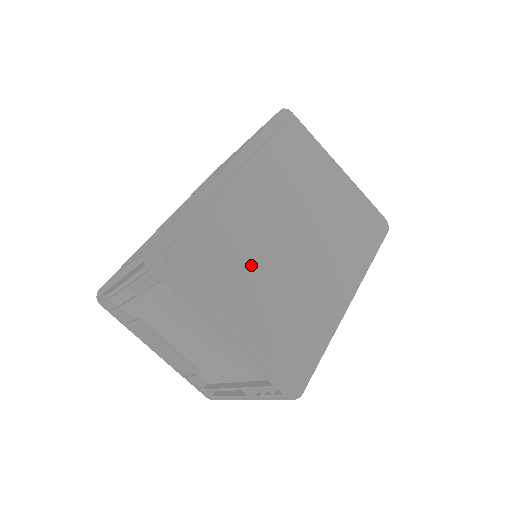
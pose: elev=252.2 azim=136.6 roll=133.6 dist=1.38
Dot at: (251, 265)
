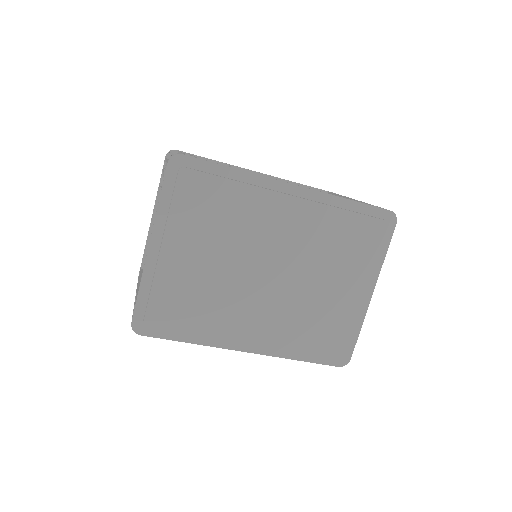
Dot at: (219, 244)
